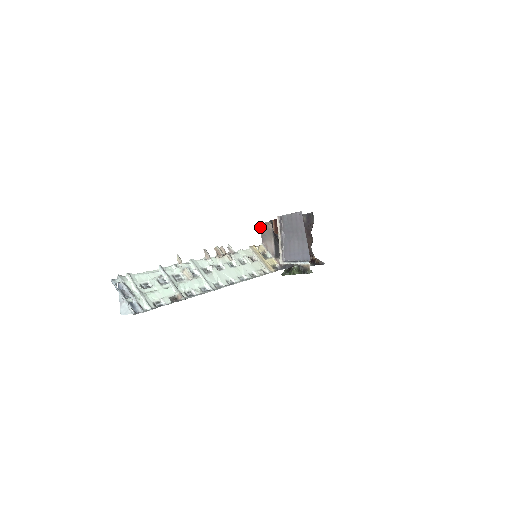
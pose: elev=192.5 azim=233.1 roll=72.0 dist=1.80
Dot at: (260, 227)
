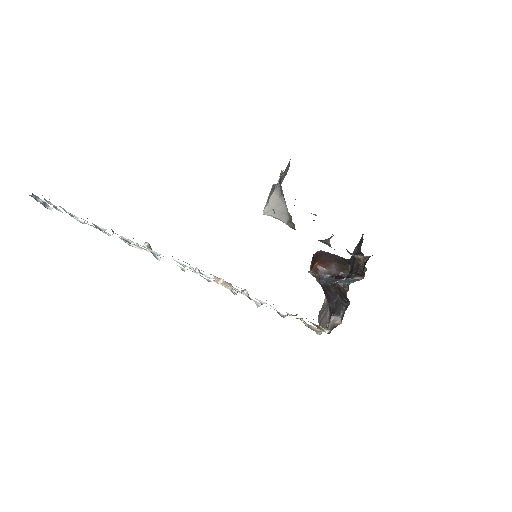
Dot at: (319, 315)
